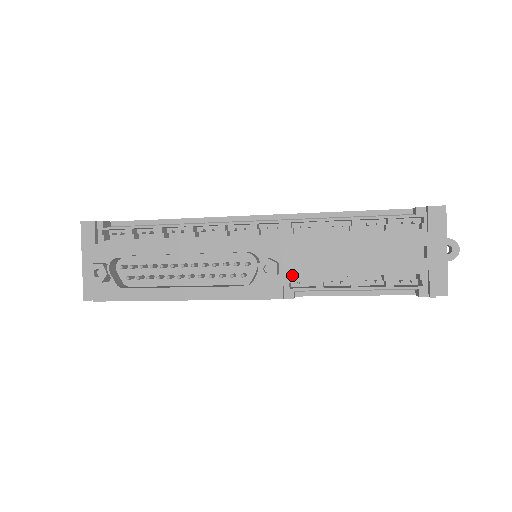
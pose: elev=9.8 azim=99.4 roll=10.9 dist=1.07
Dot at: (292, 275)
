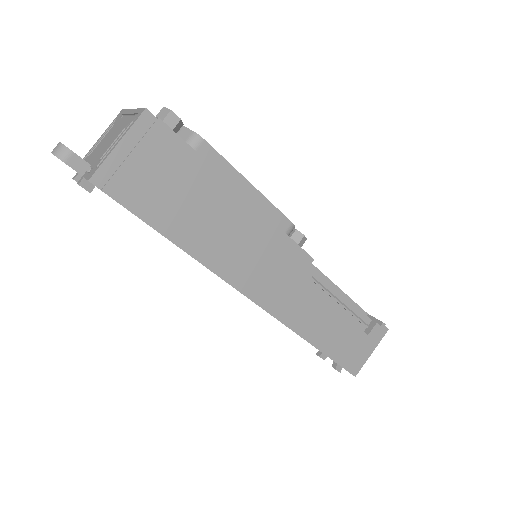
Dot at: occluded
